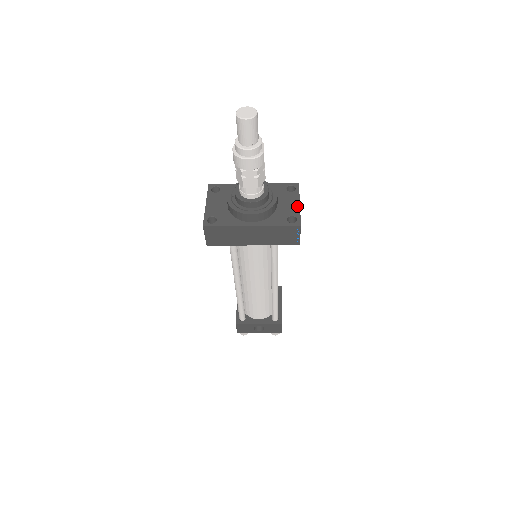
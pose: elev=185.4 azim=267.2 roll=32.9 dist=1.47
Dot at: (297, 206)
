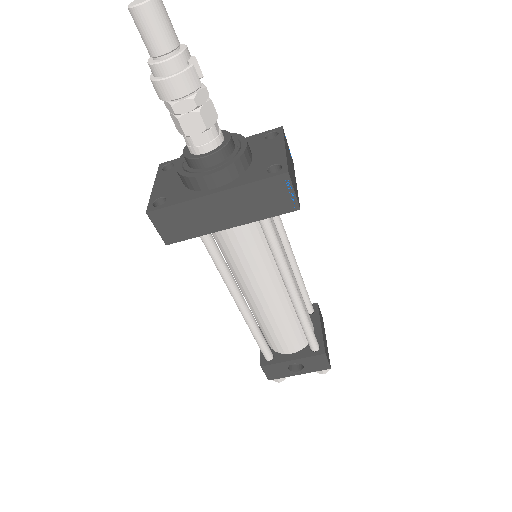
Dot at: (281, 151)
